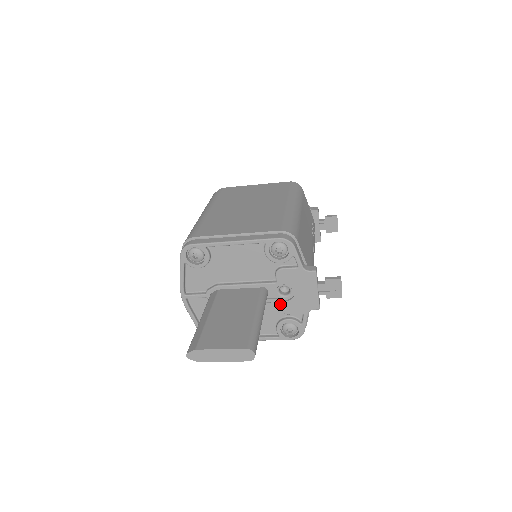
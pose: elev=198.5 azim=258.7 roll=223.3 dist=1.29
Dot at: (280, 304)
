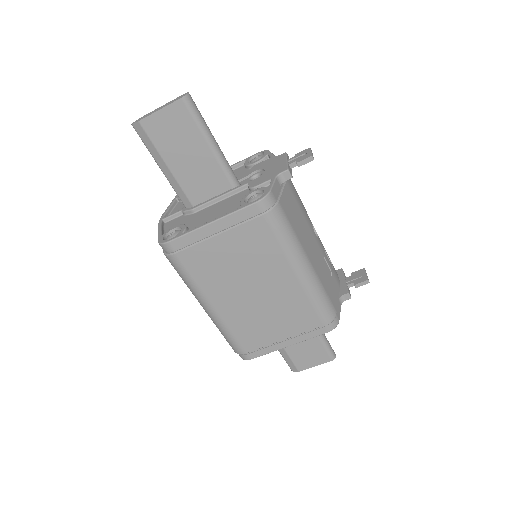
Dot at: (249, 184)
